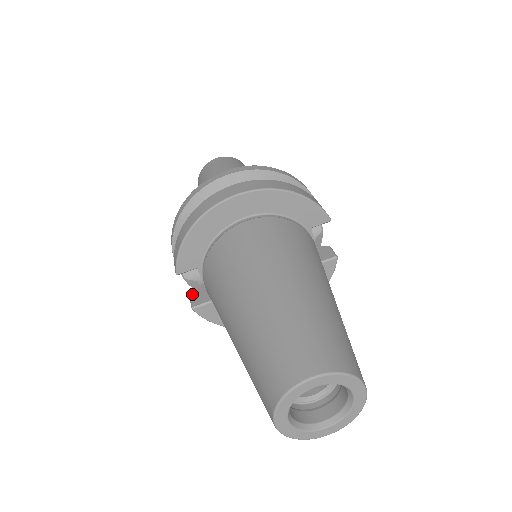
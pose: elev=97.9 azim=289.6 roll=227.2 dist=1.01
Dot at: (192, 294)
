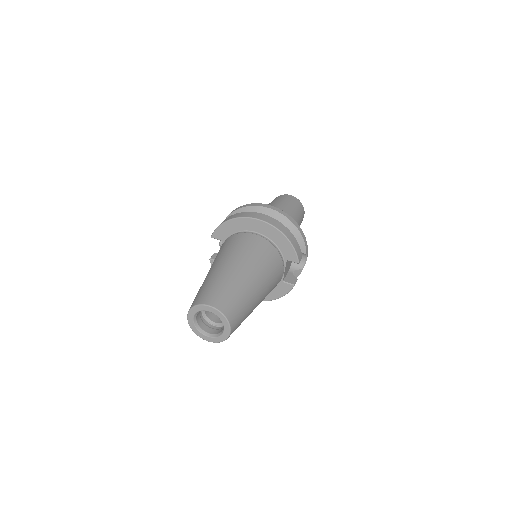
Dot at: (216, 253)
